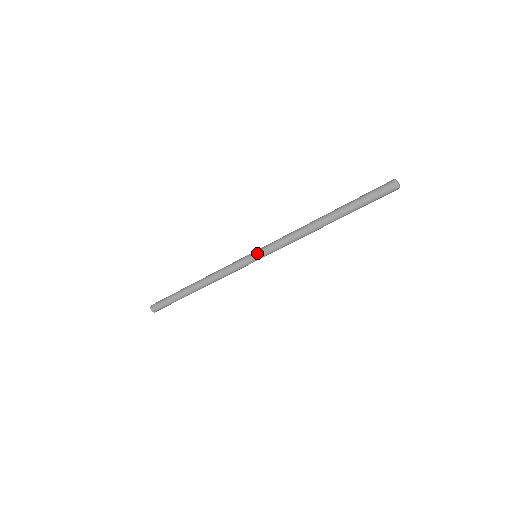
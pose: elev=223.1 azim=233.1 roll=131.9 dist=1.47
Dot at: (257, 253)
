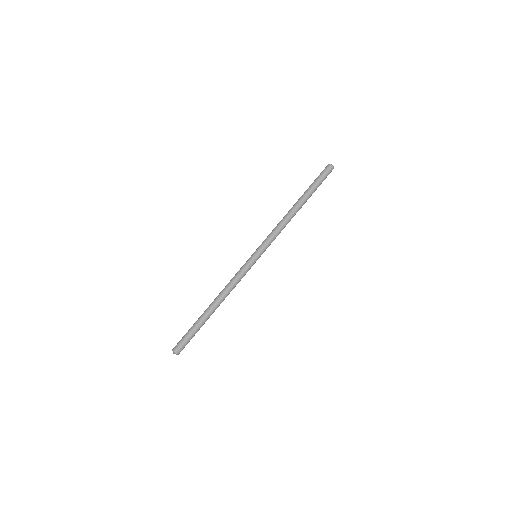
Dot at: (255, 251)
